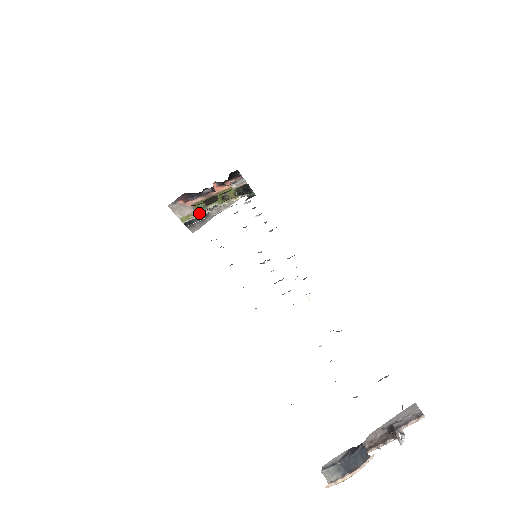
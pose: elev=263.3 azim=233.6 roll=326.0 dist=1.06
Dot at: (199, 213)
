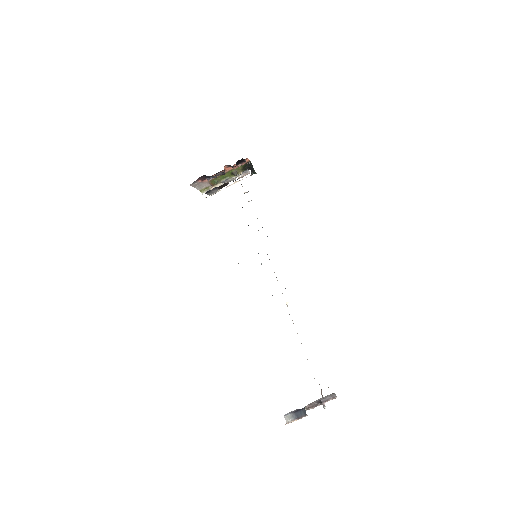
Dot at: (214, 185)
